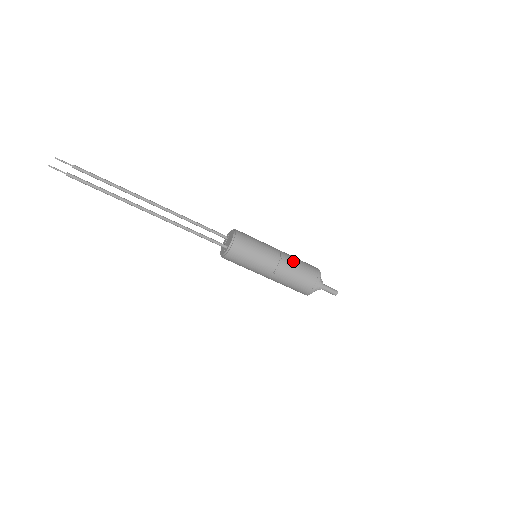
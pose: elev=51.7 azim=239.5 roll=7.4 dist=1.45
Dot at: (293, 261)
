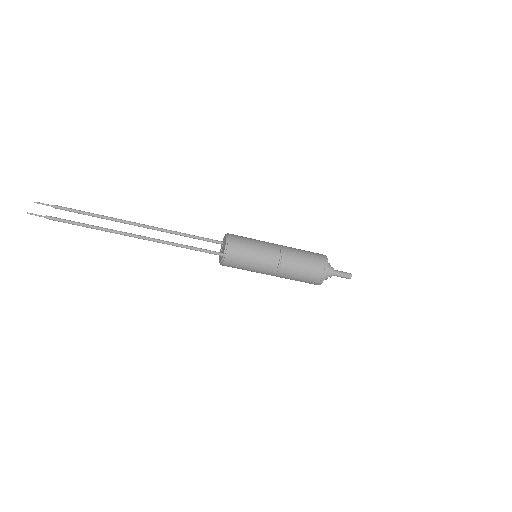
Dot at: (295, 254)
